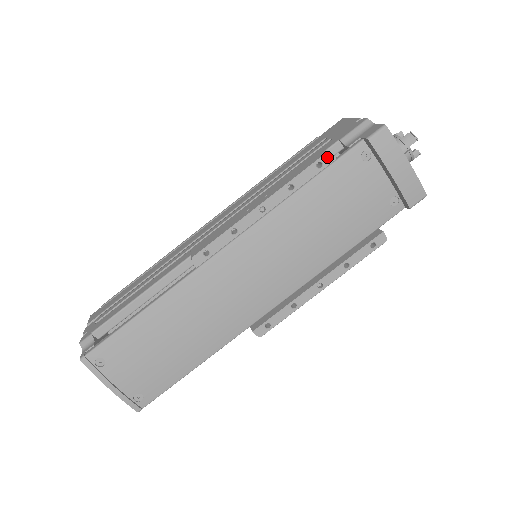
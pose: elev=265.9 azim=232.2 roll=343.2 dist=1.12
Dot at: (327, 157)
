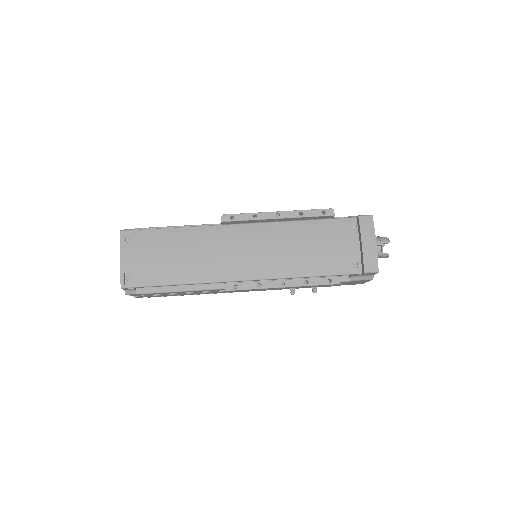
Dot at: (330, 211)
